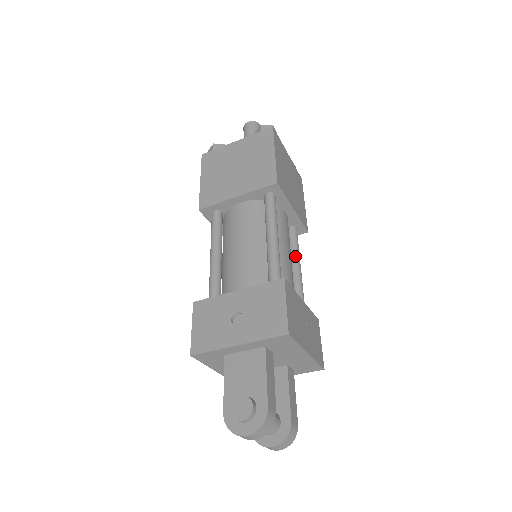
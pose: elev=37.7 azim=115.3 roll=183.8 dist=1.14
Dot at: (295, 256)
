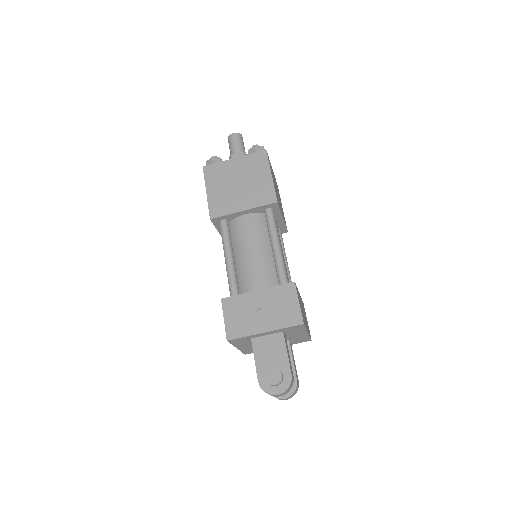
Dot at: occluded
